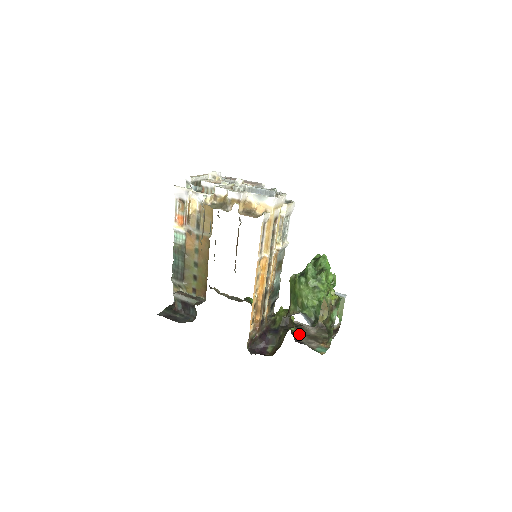
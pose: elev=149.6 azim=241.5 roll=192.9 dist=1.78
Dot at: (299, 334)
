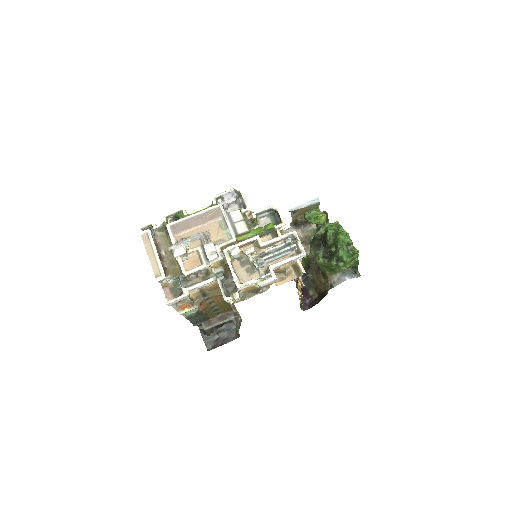
Dot at: occluded
